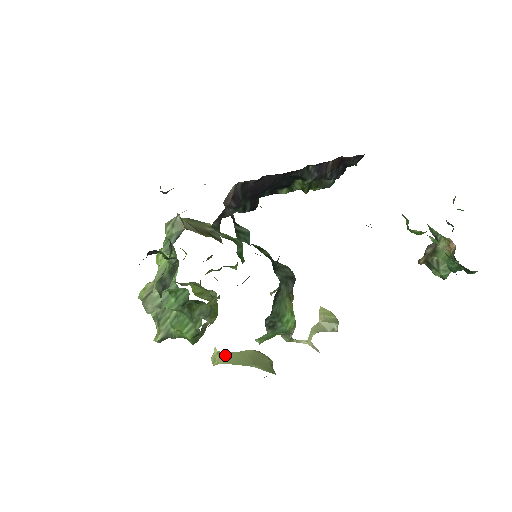
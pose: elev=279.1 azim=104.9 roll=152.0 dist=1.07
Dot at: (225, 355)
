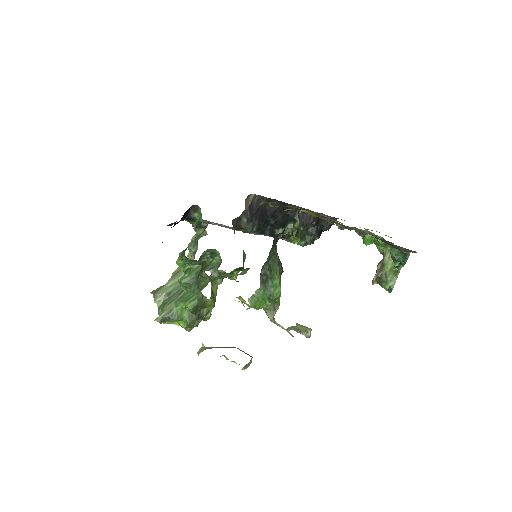
Dot at: (211, 347)
